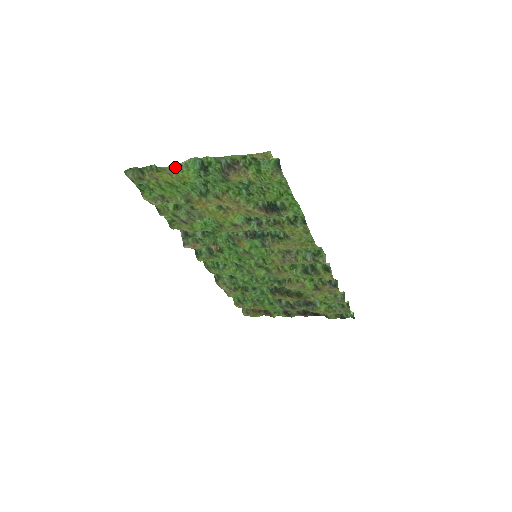
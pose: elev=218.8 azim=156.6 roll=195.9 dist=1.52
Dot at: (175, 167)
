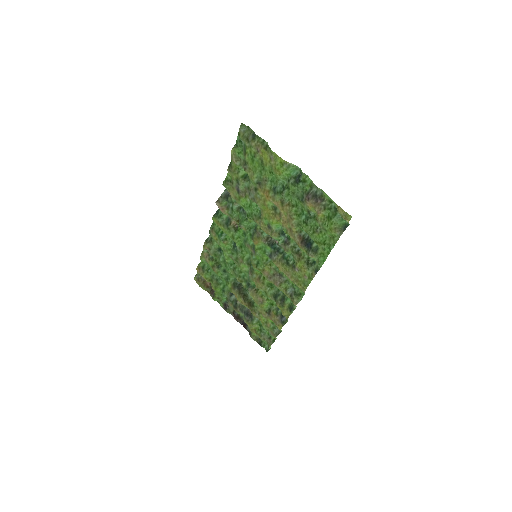
Dot at: (281, 159)
